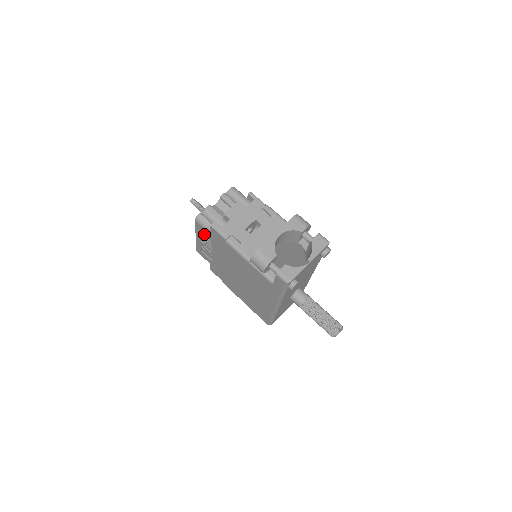
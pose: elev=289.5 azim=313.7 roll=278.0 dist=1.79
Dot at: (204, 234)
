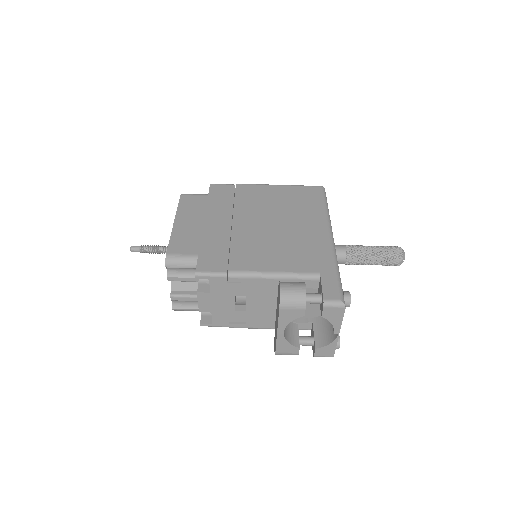
Dot at: occluded
